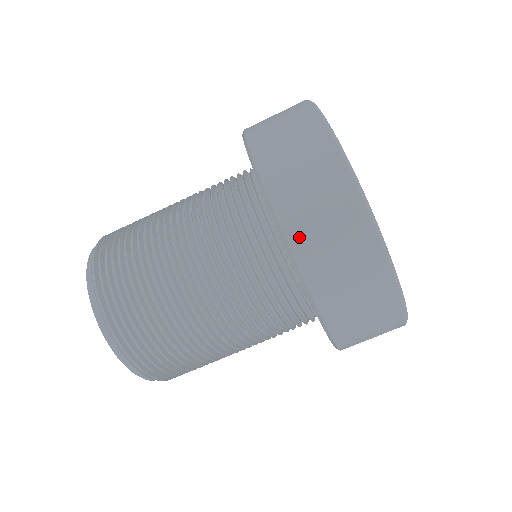
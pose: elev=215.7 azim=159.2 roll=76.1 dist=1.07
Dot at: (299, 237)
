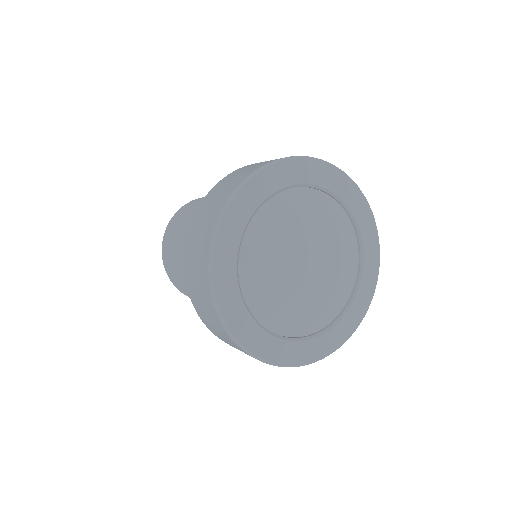
Dot at: (198, 310)
